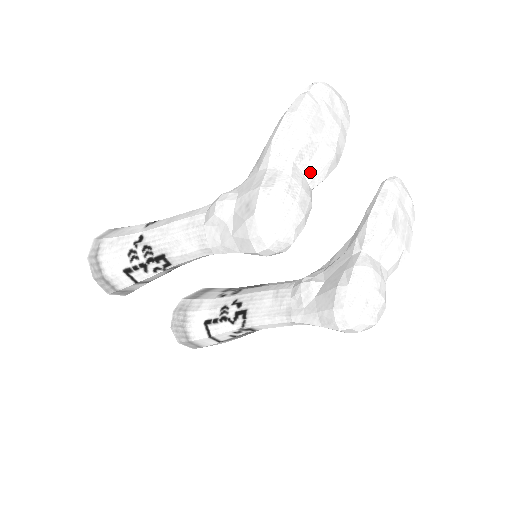
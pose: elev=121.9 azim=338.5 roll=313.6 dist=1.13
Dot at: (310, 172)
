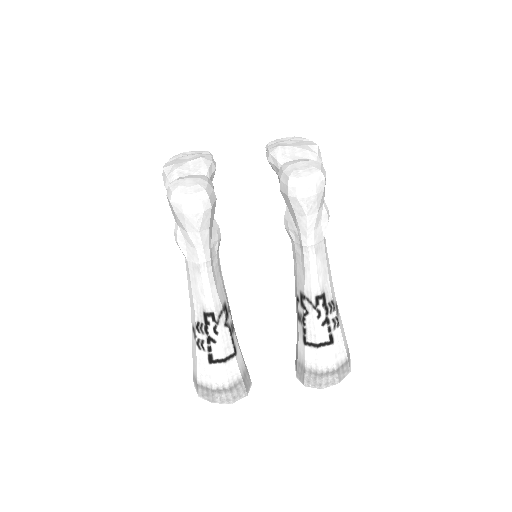
Dot at: (195, 173)
